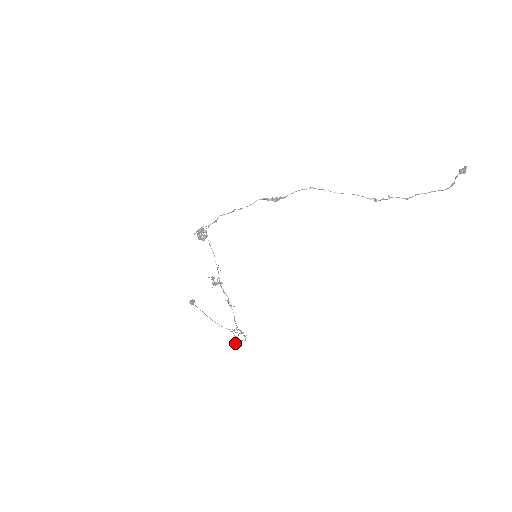
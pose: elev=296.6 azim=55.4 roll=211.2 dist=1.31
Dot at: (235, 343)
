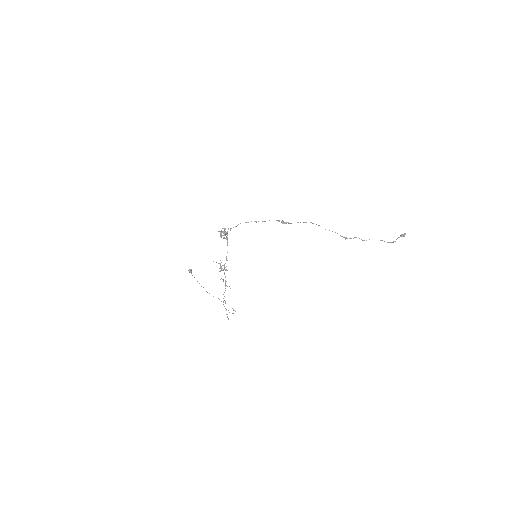
Dot at: occluded
